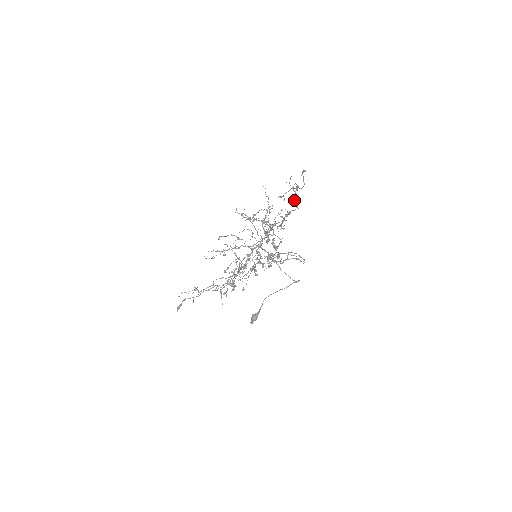
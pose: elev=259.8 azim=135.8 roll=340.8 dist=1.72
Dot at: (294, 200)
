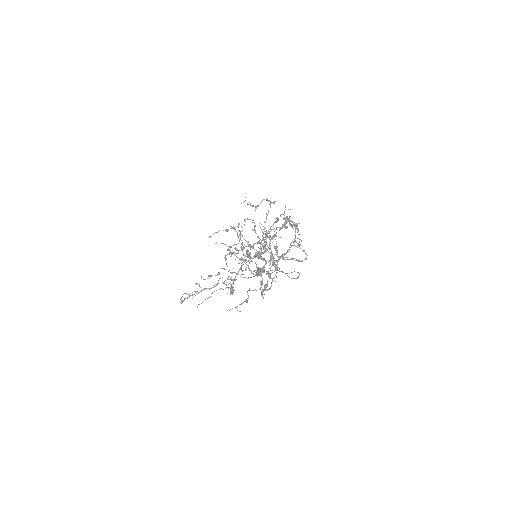
Dot at: occluded
